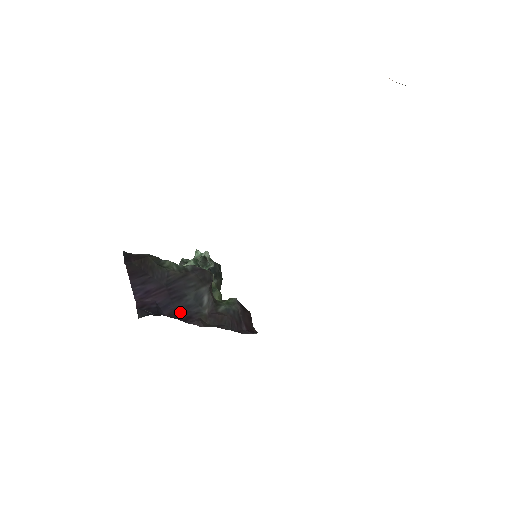
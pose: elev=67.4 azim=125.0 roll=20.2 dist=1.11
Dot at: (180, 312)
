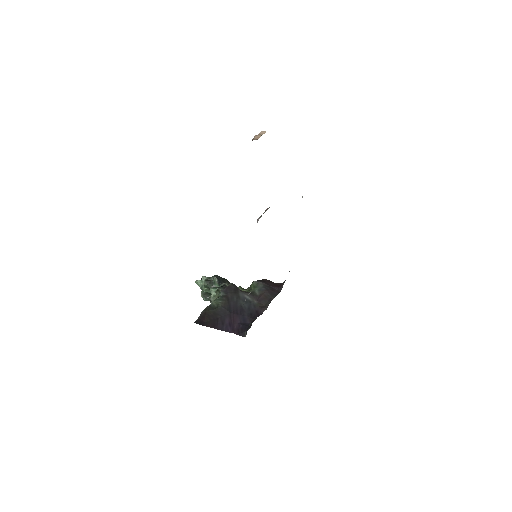
Dot at: (251, 315)
